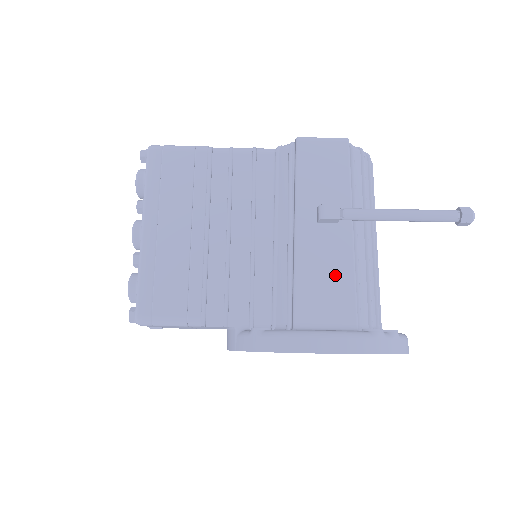
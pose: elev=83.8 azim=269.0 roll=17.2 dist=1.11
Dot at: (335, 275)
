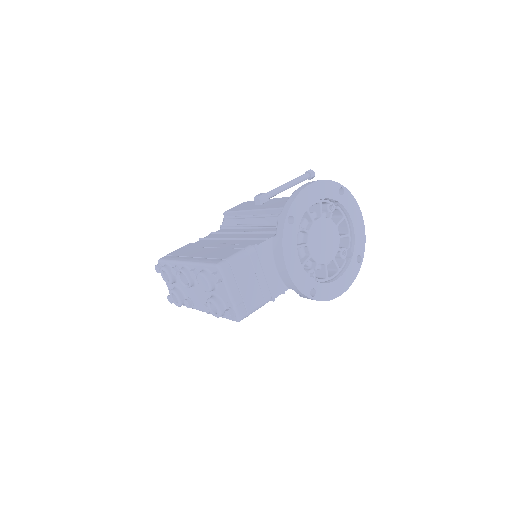
Dot at: occluded
